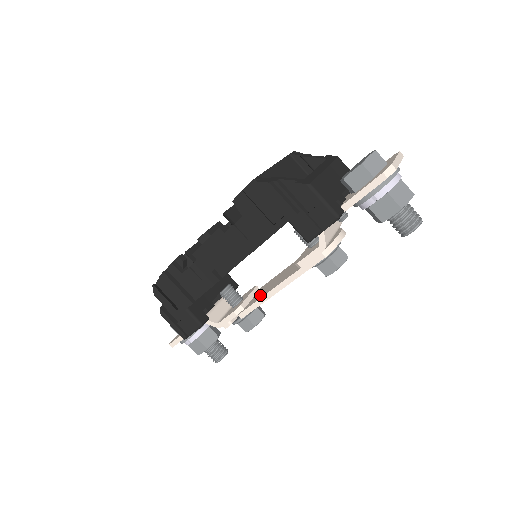
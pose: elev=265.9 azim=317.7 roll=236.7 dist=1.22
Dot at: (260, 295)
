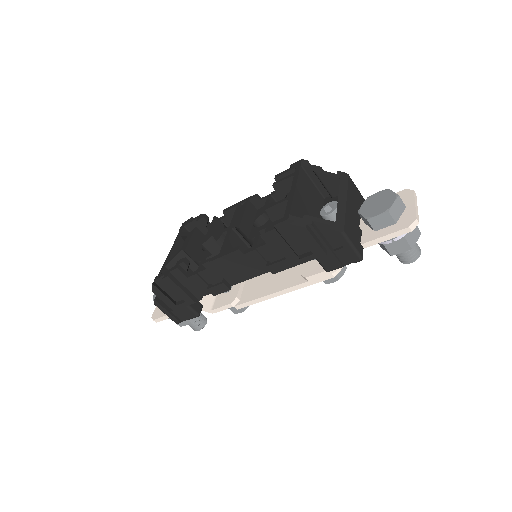
Dot at: (257, 290)
